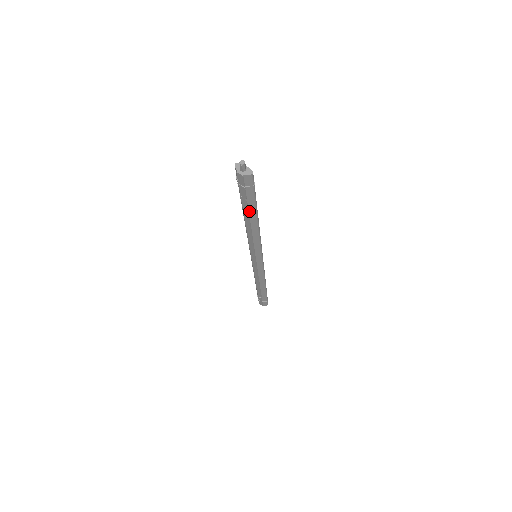
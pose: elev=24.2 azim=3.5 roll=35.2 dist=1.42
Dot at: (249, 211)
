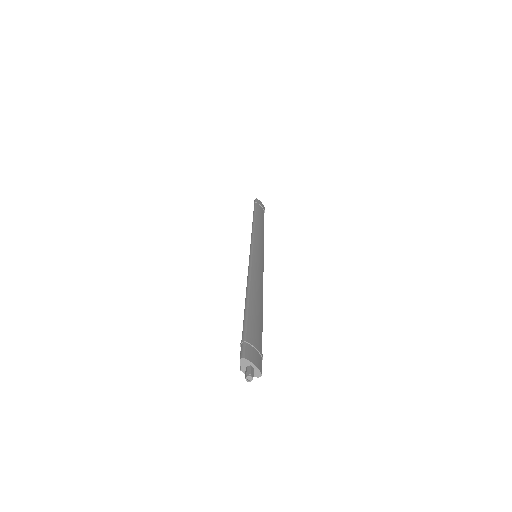
Dot at: occluded
